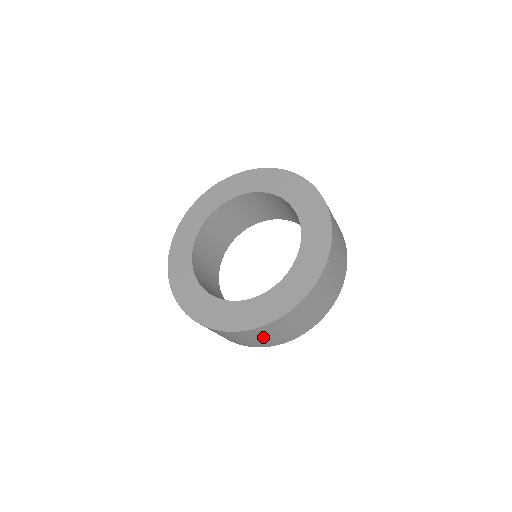
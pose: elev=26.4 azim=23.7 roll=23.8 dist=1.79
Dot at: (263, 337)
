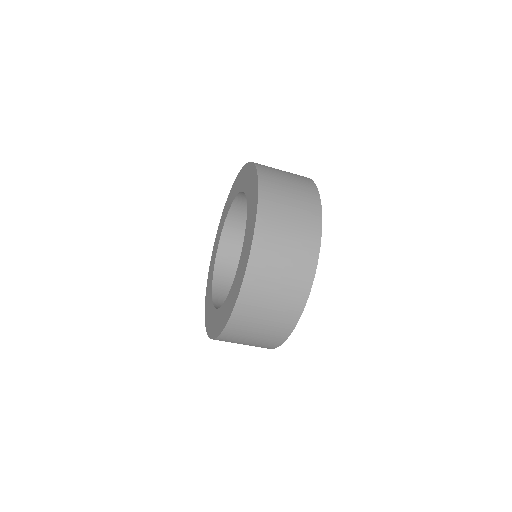
Dot at: (269, 302)
